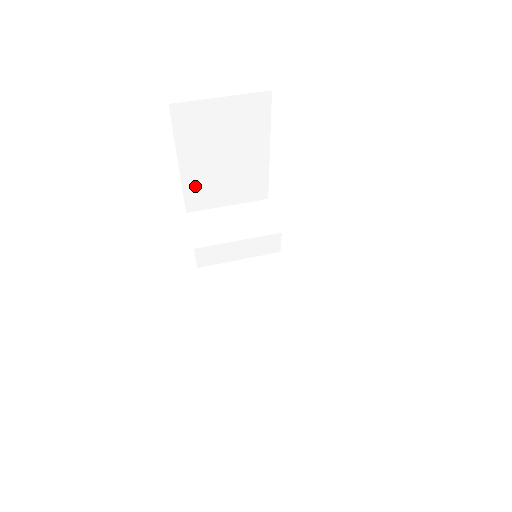
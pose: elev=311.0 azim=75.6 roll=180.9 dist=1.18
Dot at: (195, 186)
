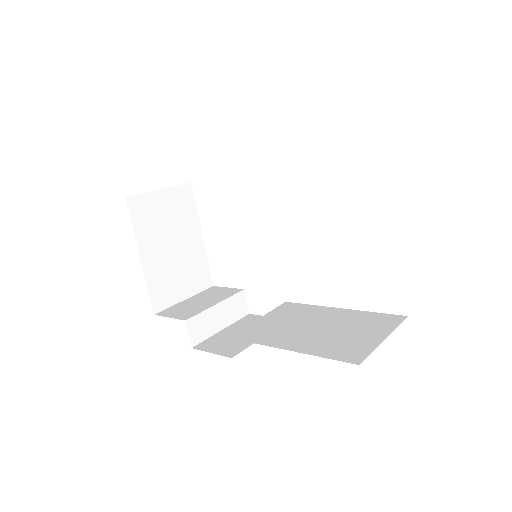
Dot at: (156, 281)
